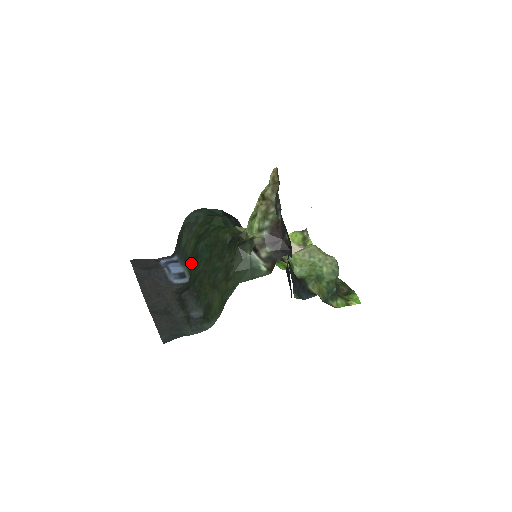
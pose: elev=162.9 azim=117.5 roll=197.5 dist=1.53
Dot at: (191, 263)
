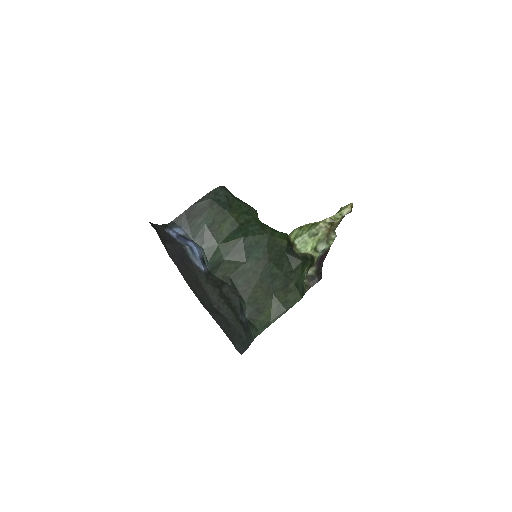
Dot at: (224, 252)
